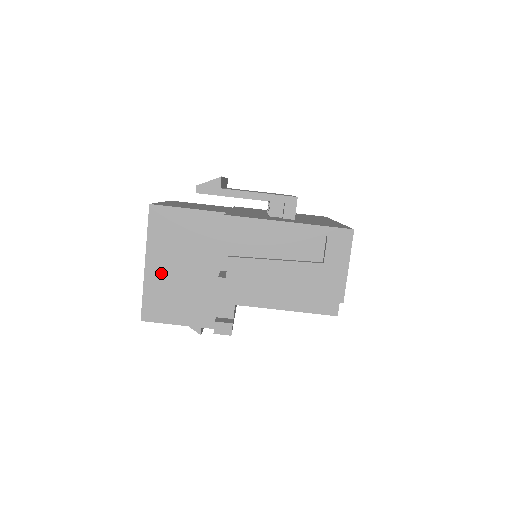
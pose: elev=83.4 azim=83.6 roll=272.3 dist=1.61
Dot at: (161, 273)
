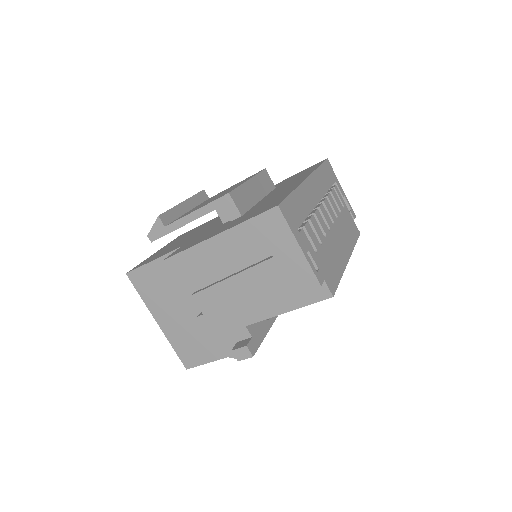
Dot at: (172, 325)
